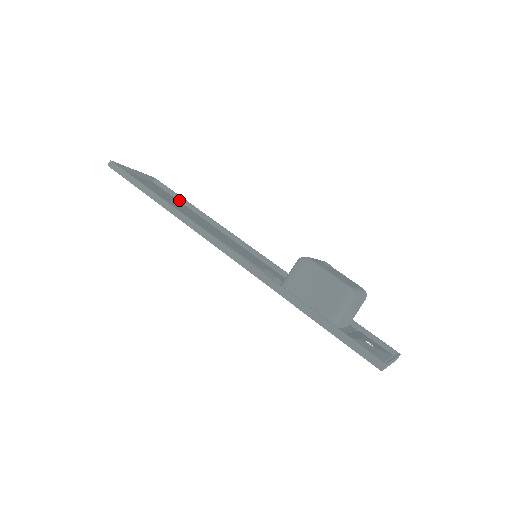
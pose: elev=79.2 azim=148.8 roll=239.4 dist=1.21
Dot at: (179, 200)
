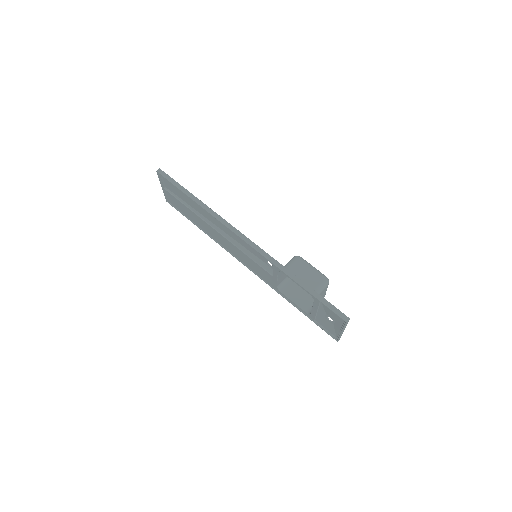
Dot at: (187, 217)
